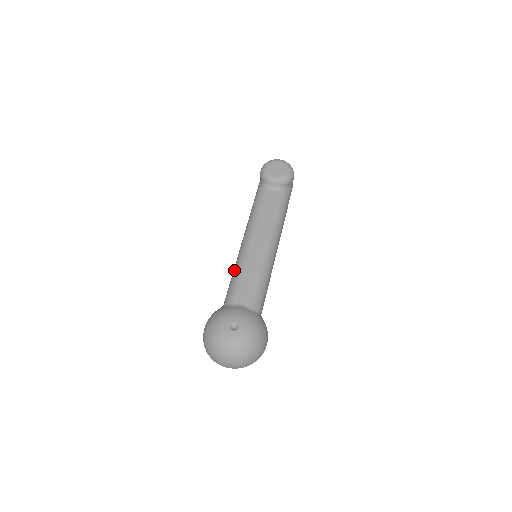
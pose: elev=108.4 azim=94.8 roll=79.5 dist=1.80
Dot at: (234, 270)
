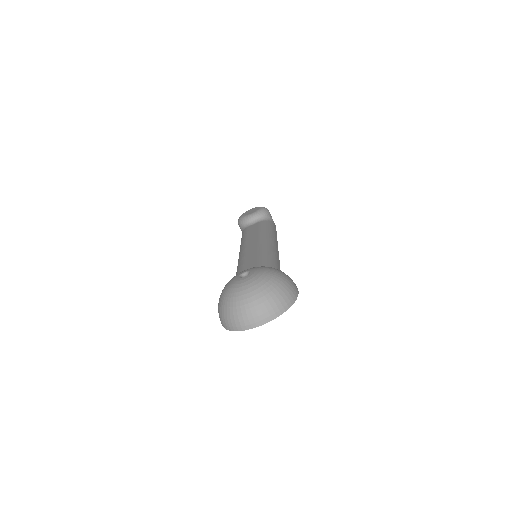
Dot at: occluded
